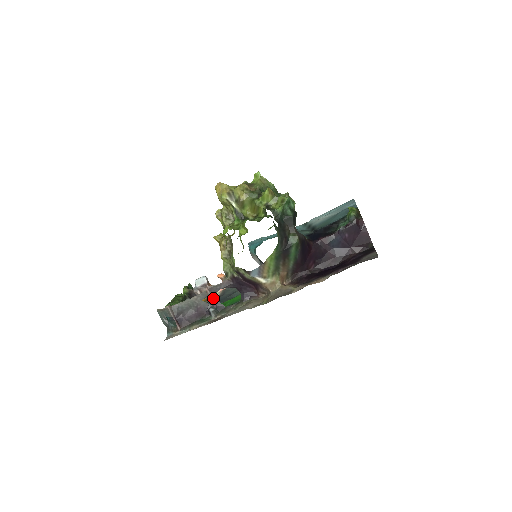
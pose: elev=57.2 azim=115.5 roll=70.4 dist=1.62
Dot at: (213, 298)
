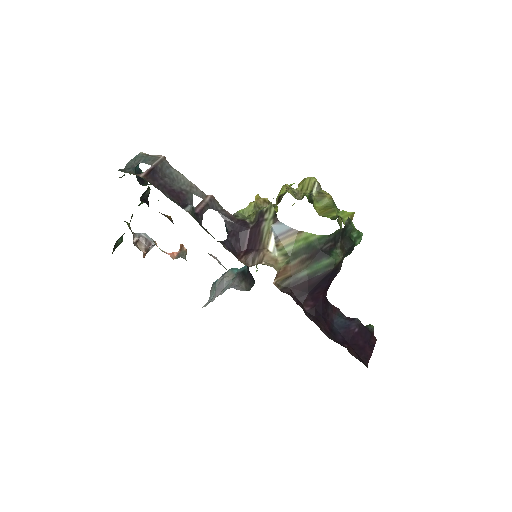
Dot at: (204, 206)
